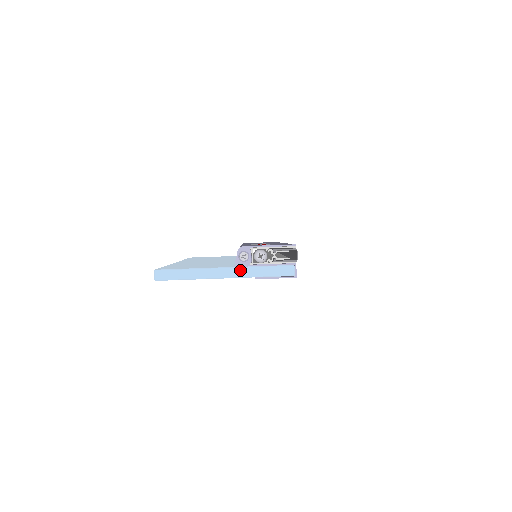
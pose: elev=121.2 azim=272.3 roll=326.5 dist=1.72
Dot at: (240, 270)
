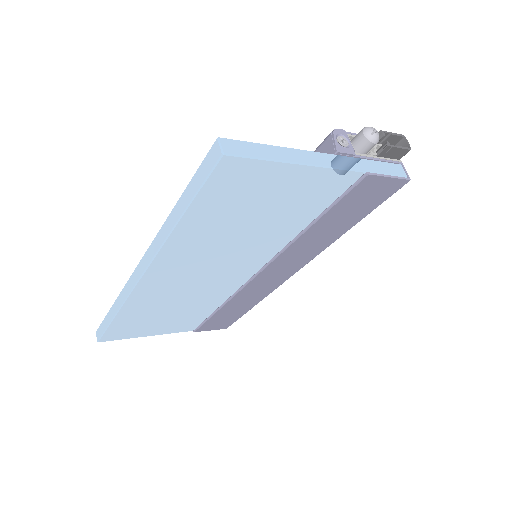
Dot at: (344, 159)
